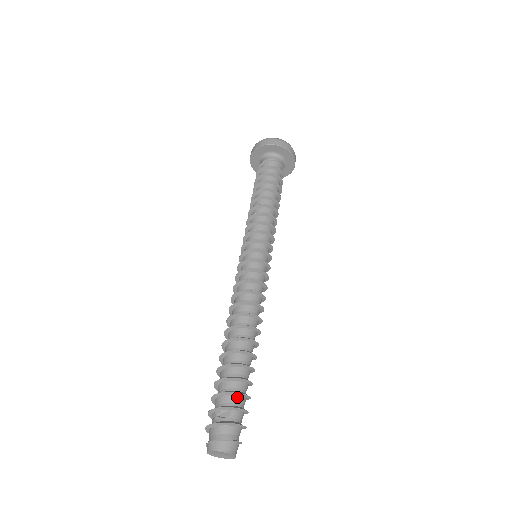
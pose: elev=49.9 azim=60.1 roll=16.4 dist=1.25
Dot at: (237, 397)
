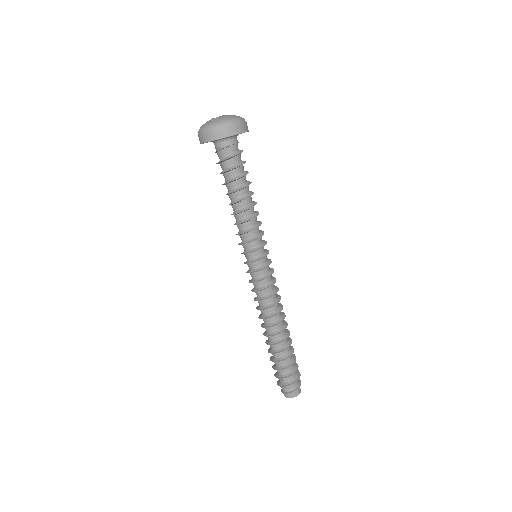
Dot at: (282, 370)
